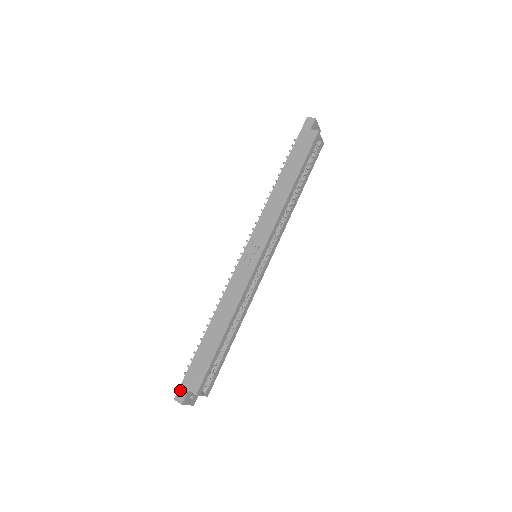
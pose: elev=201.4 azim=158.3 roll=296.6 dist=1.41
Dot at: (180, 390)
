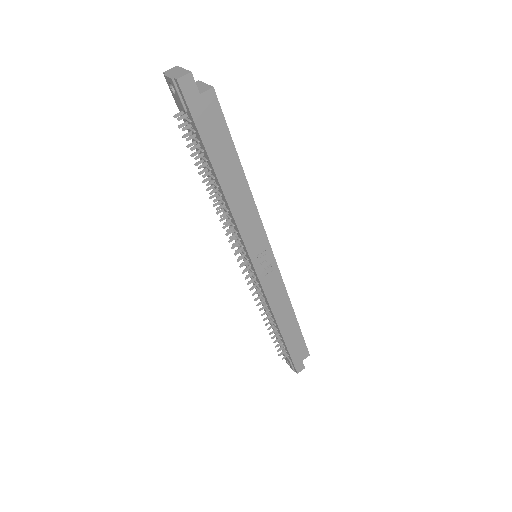
Dot at: (297, 367)
